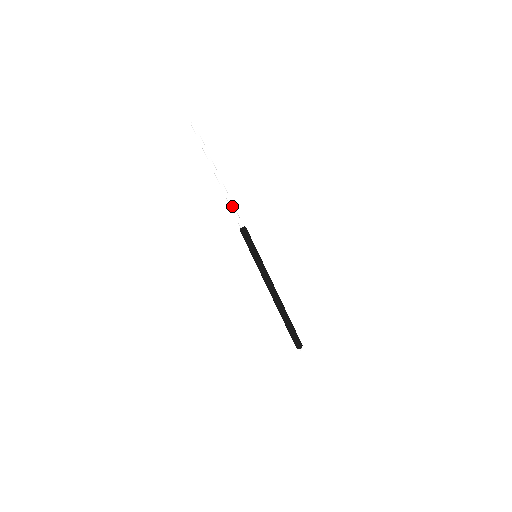
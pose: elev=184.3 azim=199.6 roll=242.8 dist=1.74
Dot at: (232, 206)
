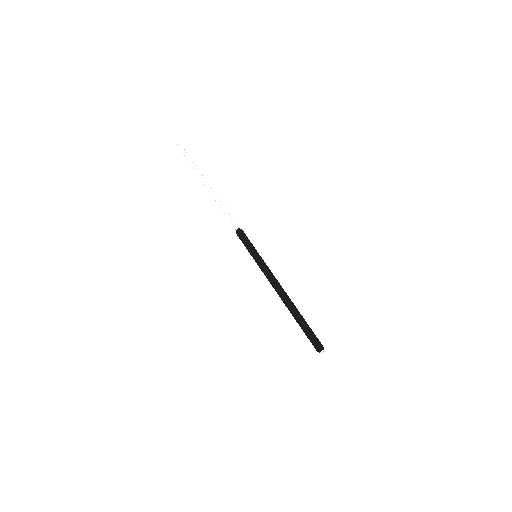
Dot at: (226, 210)
